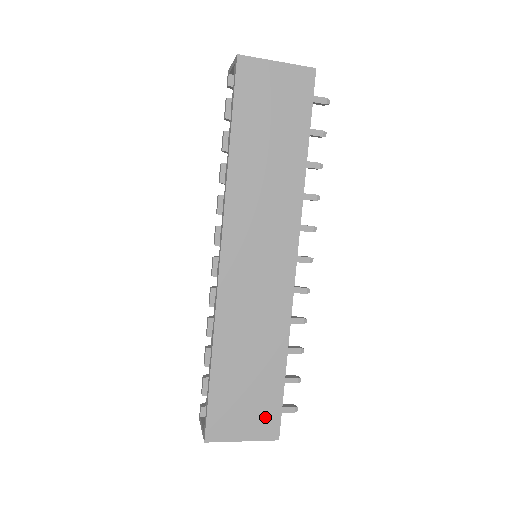
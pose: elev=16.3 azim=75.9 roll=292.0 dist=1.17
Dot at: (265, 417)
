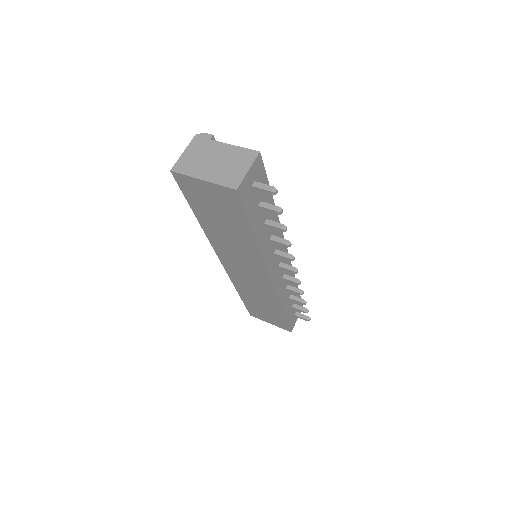
Dot at: (279, 323)
